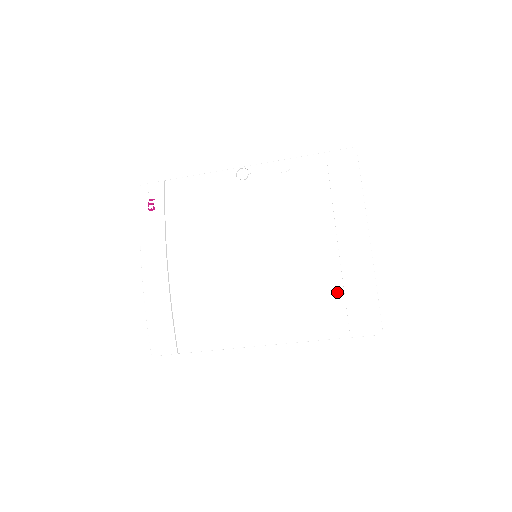
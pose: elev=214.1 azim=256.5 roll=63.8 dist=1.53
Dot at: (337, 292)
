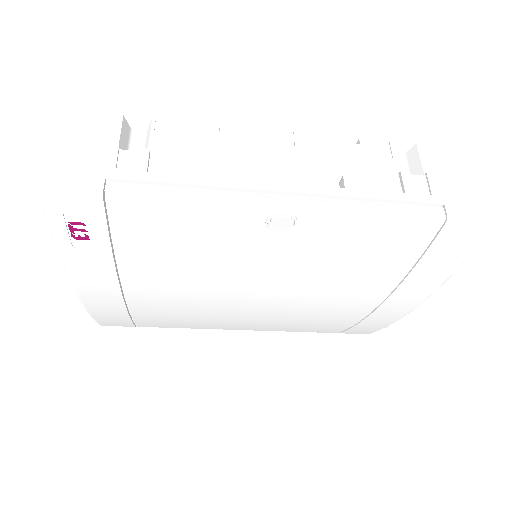
Dot at: (348, 324)
